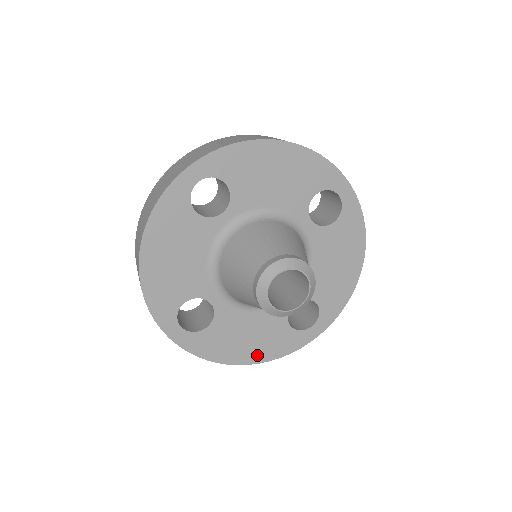
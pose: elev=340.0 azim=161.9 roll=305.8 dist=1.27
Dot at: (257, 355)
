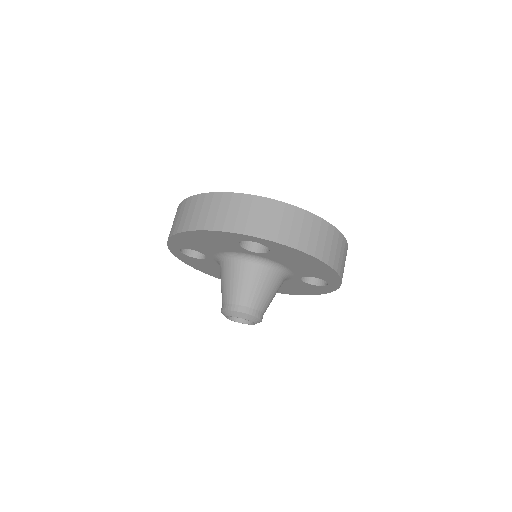
Dot at: (210, 273)
